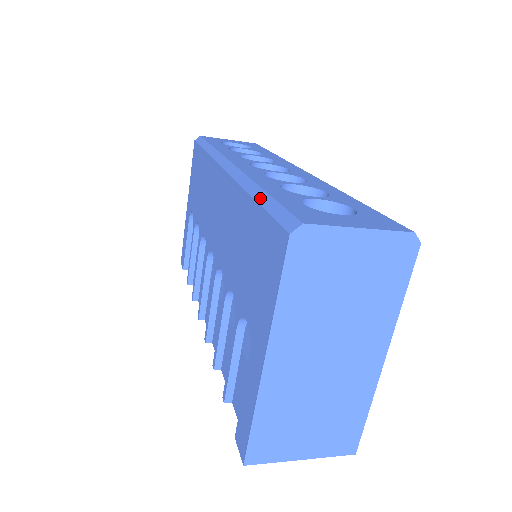
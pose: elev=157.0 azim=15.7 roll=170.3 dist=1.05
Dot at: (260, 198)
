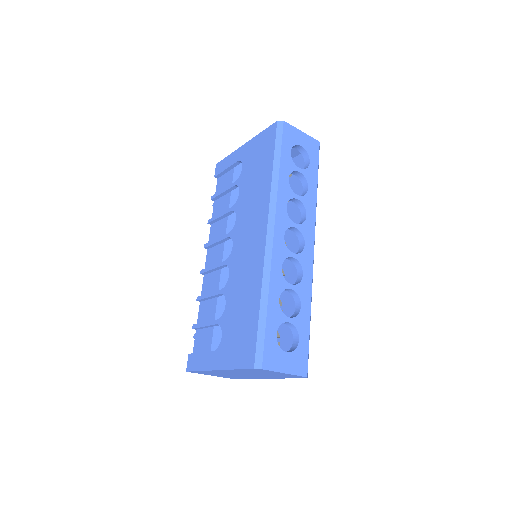
Dot at: (262, 313)
